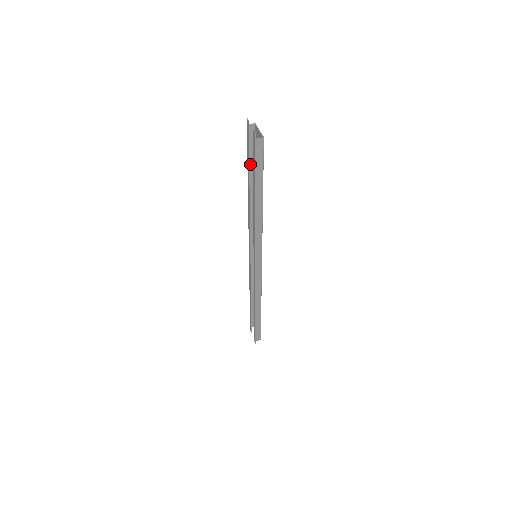
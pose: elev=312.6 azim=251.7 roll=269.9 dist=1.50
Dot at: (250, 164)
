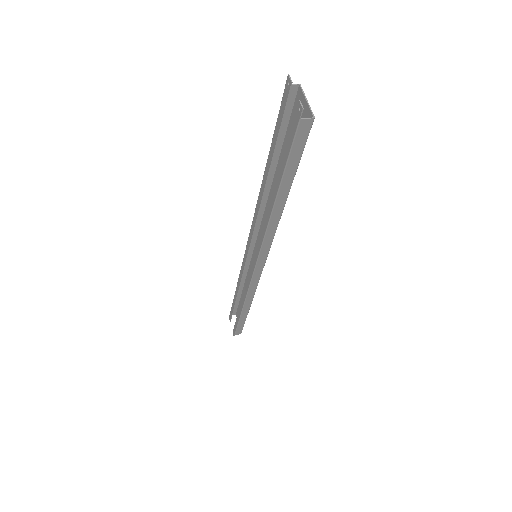
Dot at: occluded
